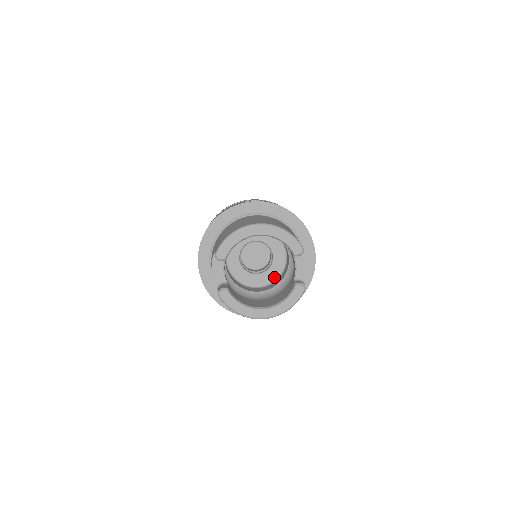
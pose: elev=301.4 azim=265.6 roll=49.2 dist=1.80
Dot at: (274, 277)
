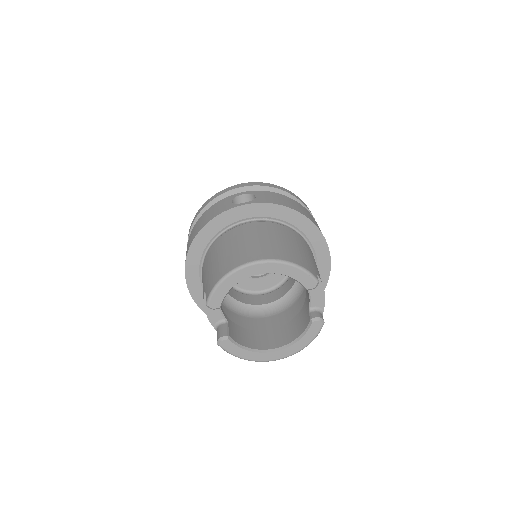
Dot at: (281, 278)
